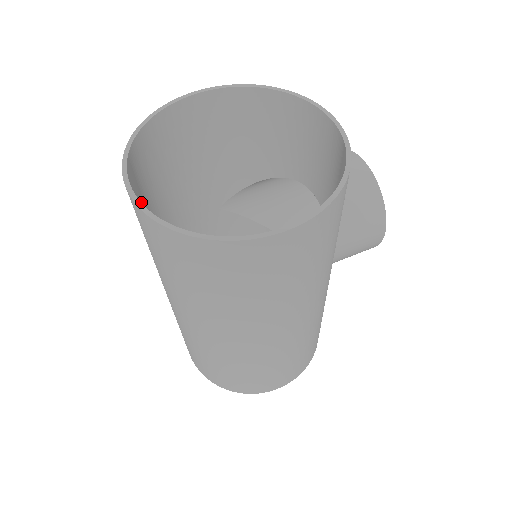
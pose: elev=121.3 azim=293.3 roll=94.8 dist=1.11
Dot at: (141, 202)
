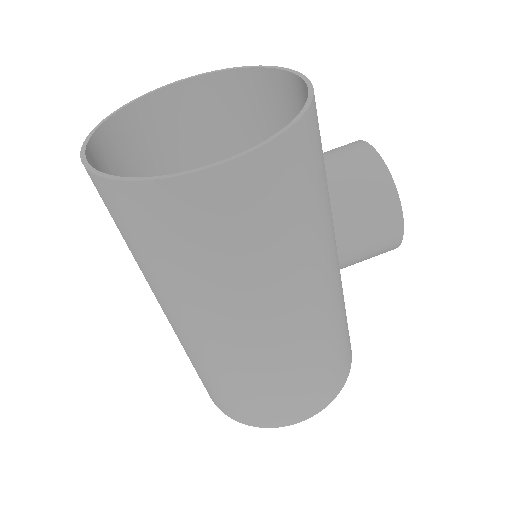
Dot at: occluded
